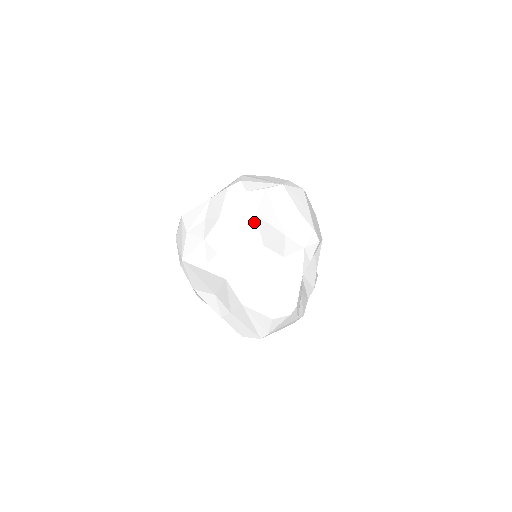
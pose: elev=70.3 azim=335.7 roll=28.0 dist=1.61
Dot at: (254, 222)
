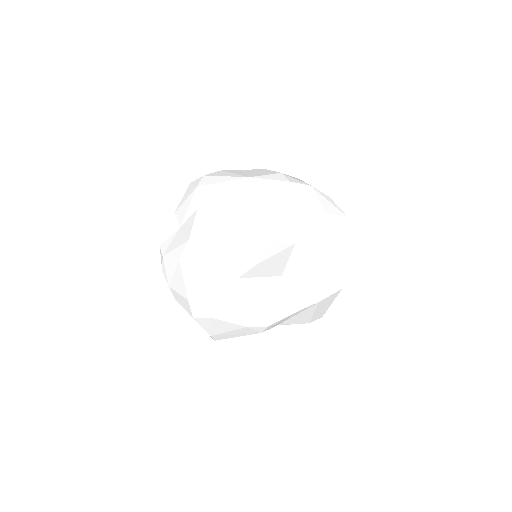
Dot at: (193, 217)
